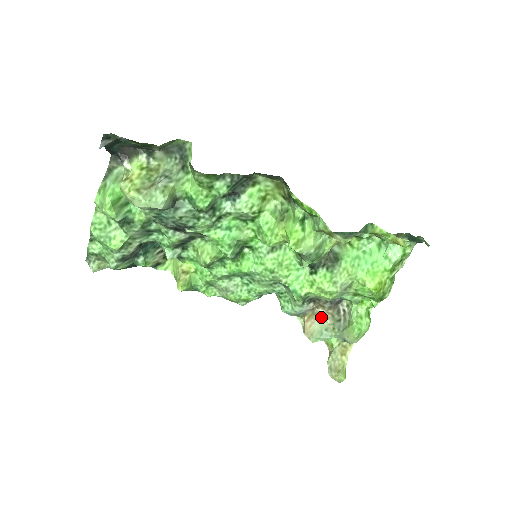
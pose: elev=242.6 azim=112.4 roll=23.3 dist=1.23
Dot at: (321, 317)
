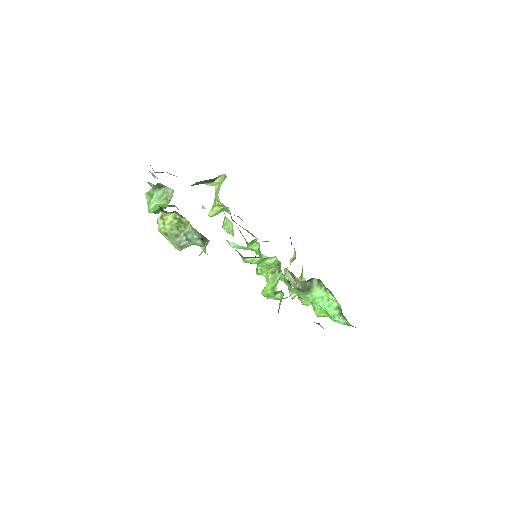
Dot at: (295, 279)
